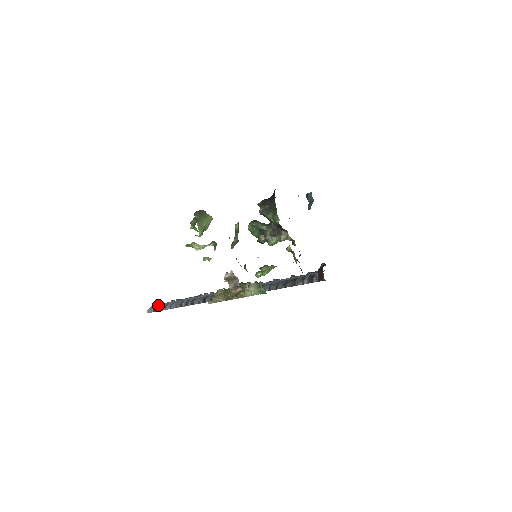
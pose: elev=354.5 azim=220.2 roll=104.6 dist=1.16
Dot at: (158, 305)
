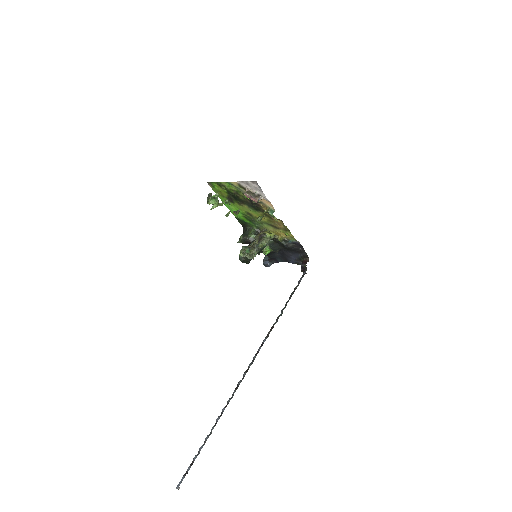
Dot at: occluded
